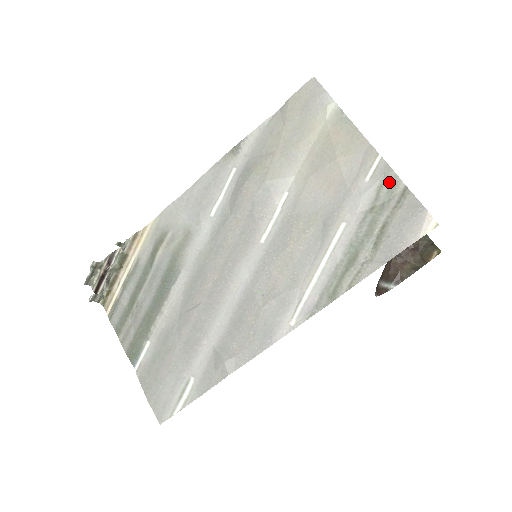
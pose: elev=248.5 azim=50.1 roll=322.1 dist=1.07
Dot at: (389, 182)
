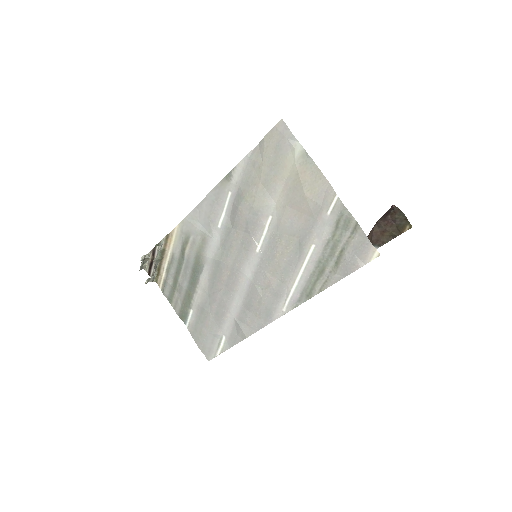
Dot at: (344, 218)
